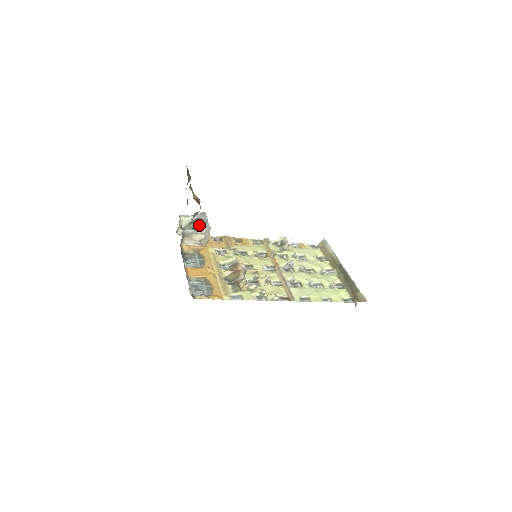
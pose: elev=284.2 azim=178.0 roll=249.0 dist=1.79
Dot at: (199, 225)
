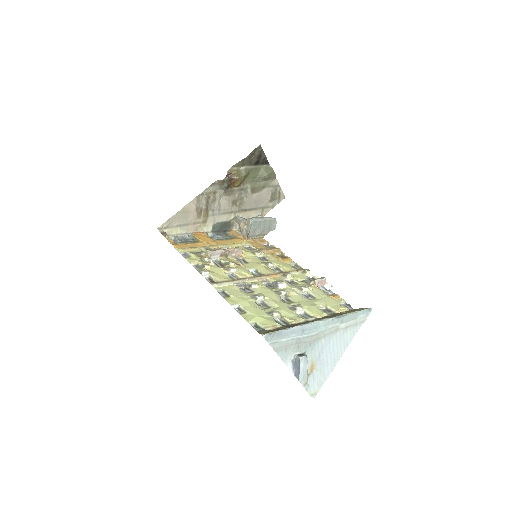
Dot at: occluded
